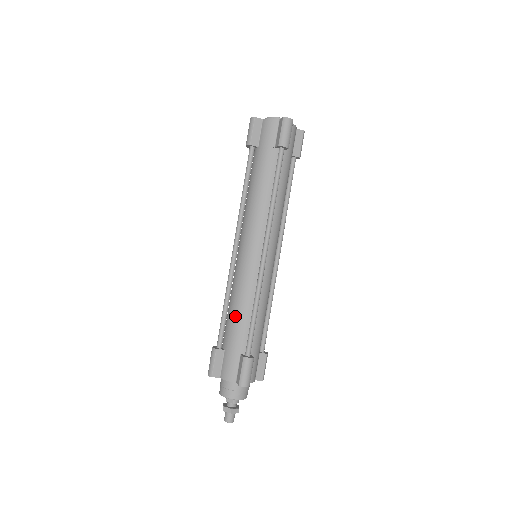
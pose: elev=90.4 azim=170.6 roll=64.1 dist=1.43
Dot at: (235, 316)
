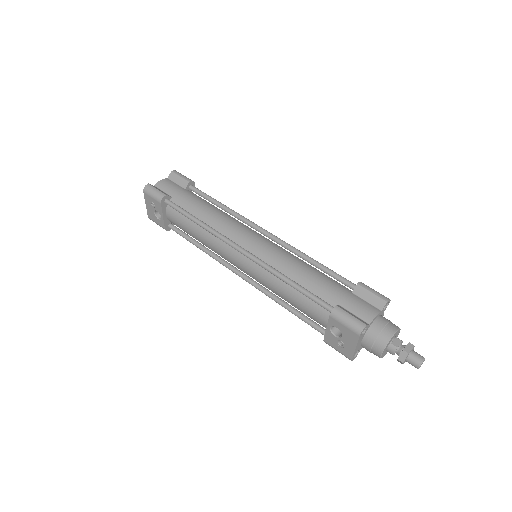
Dot at: (309, 277)
